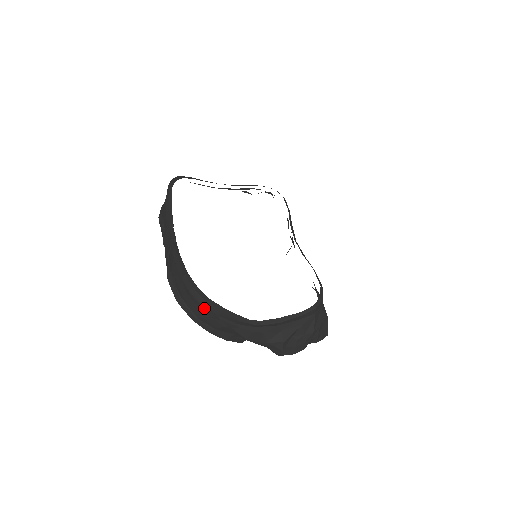
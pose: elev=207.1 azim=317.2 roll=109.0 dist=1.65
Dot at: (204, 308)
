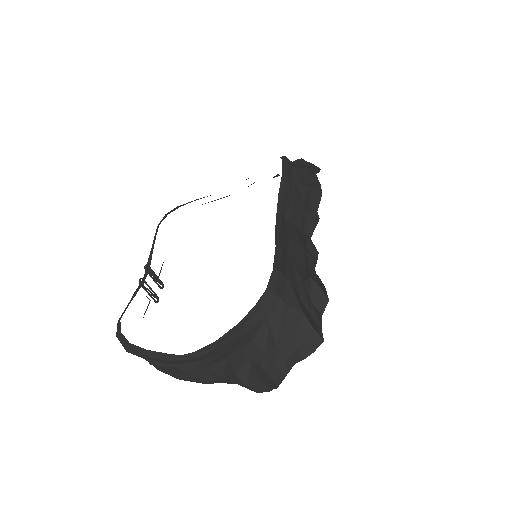
Dot at: occluded
